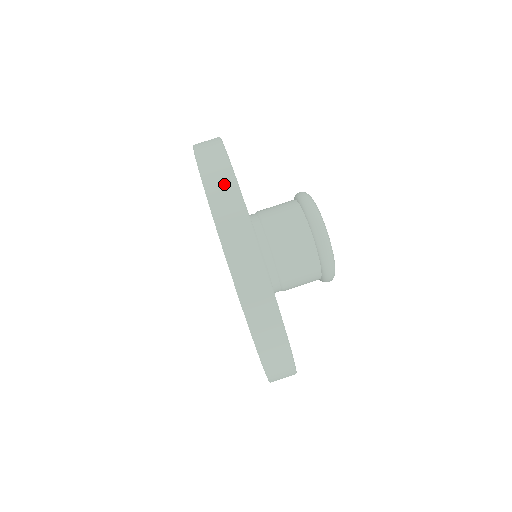
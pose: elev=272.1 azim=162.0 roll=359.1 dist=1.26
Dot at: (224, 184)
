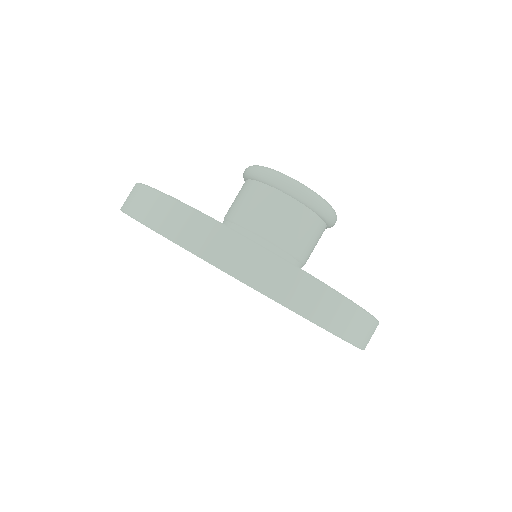
Dot at: (146, 201)
